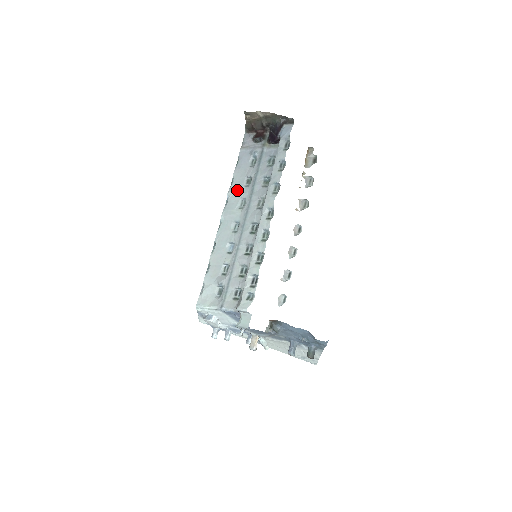
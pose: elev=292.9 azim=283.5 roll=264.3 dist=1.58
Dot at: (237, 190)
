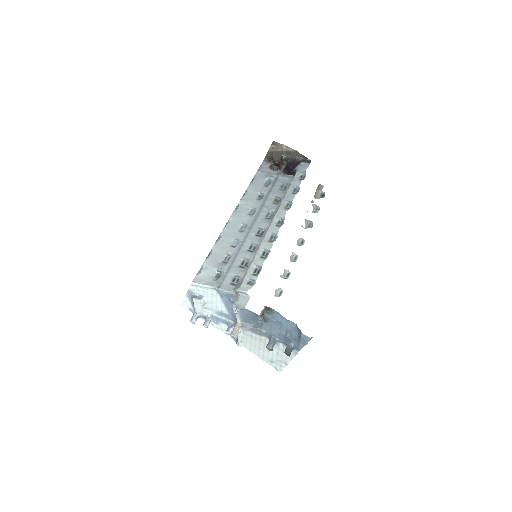
Dot at: (249, 200)
